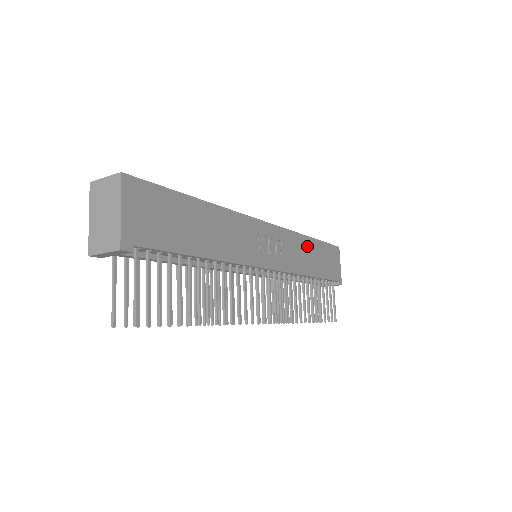
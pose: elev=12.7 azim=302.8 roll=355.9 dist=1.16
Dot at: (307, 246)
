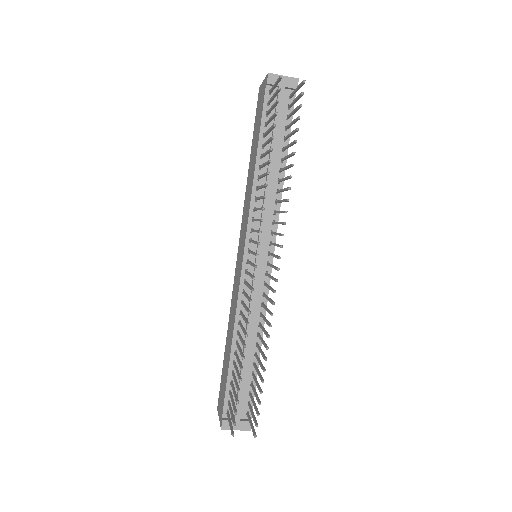
Dot at: occluded
